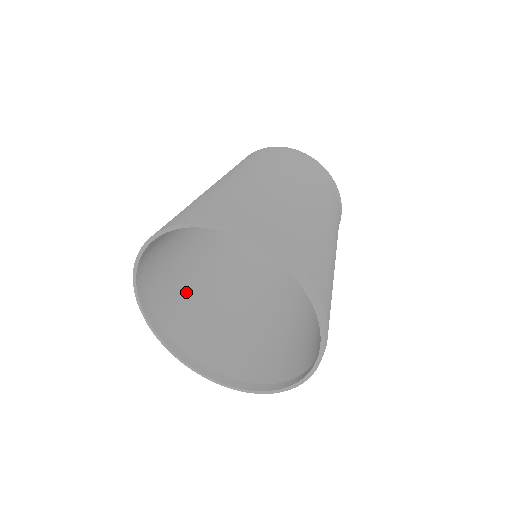
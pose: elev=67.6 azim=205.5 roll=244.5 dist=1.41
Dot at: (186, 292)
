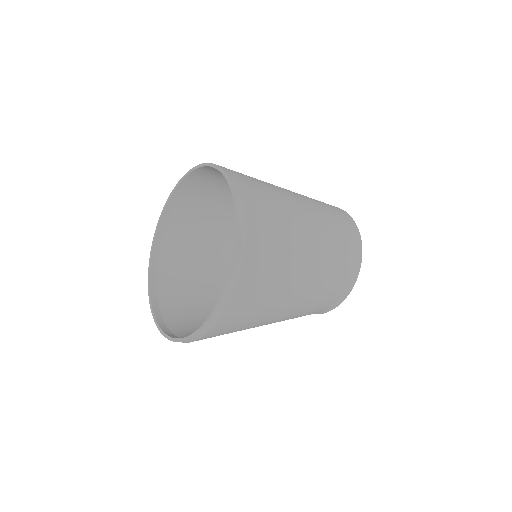
Dot at: (198, 253)
